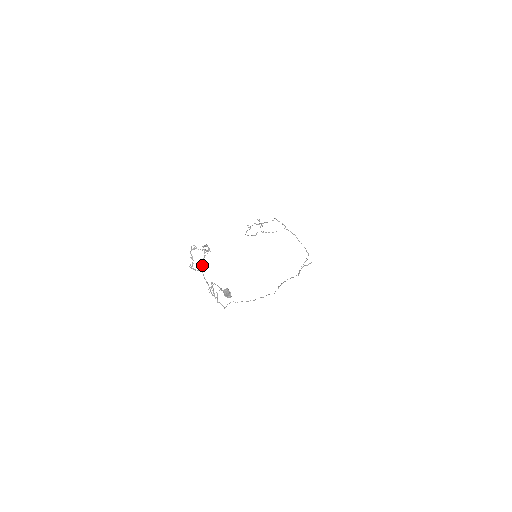
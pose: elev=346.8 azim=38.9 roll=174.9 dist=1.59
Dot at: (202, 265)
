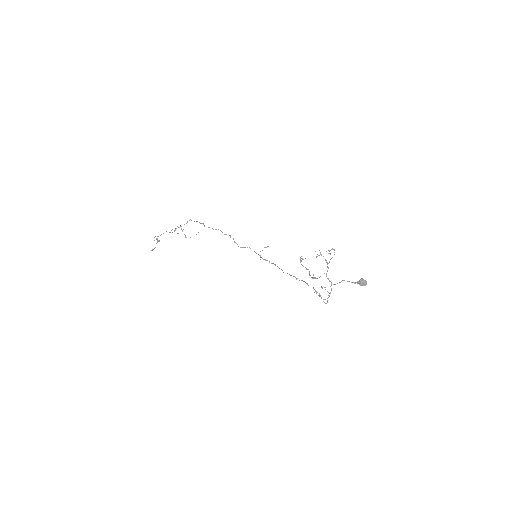
Dot at: (327, 270)
